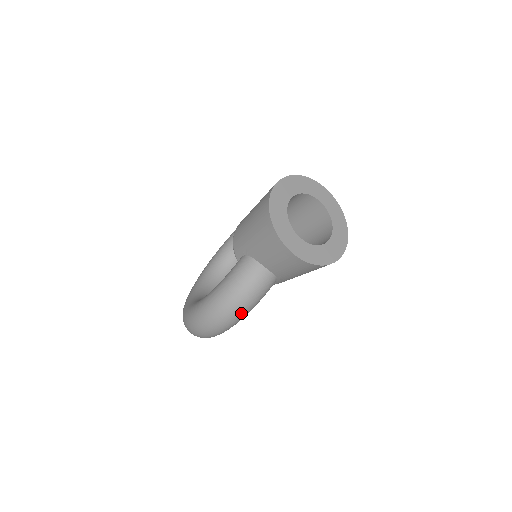
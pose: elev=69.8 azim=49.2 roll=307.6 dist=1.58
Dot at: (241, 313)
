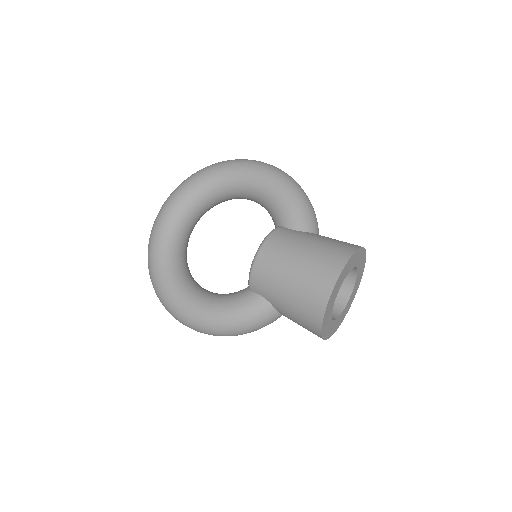
Dot at: occluded
